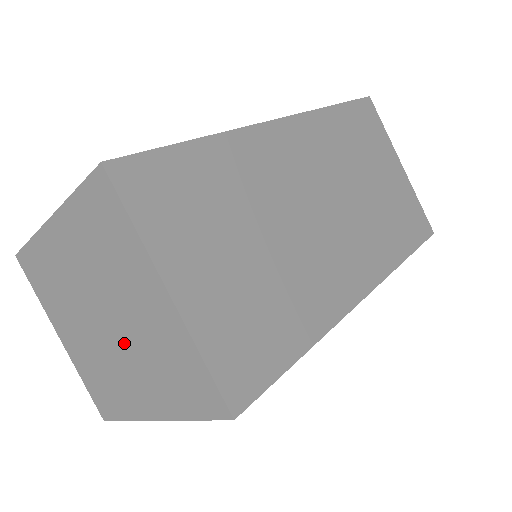
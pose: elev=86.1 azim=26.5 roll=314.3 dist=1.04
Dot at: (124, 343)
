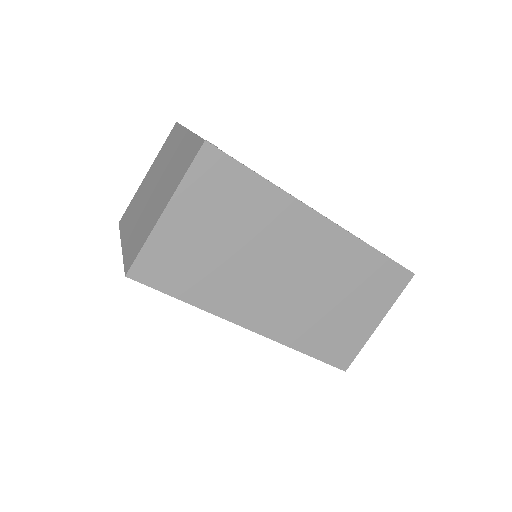
Dot at: (147, 206)
